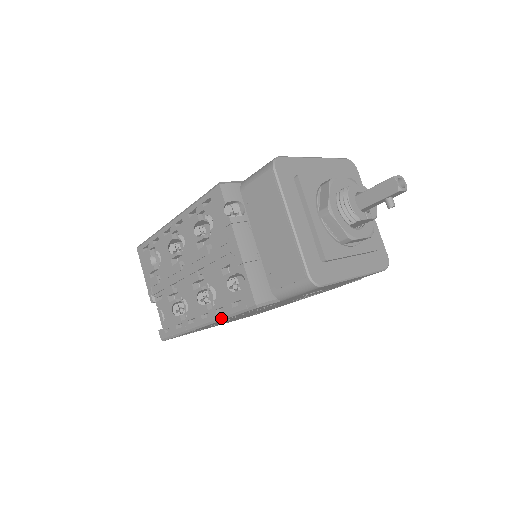
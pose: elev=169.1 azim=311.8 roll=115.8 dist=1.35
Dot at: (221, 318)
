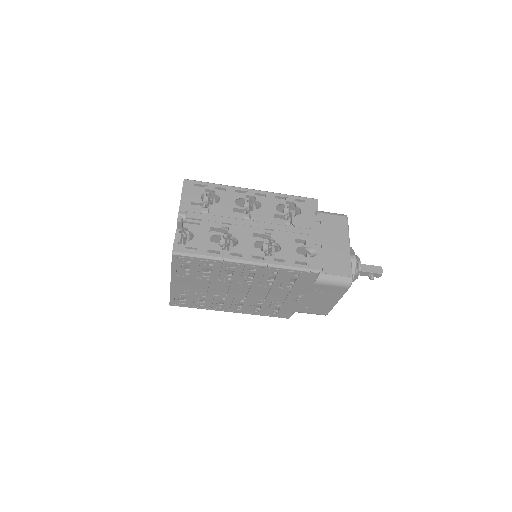
Dot at: (277, 265)
